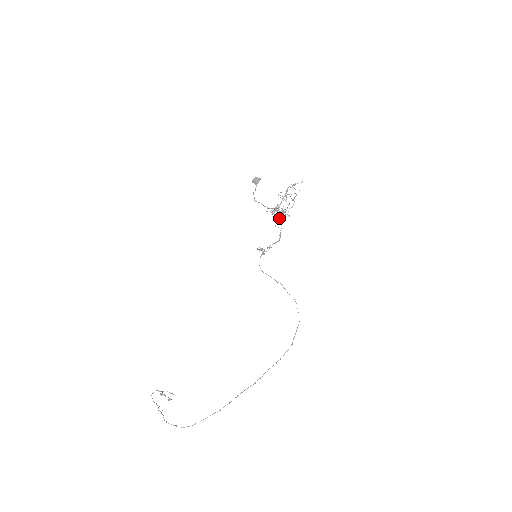
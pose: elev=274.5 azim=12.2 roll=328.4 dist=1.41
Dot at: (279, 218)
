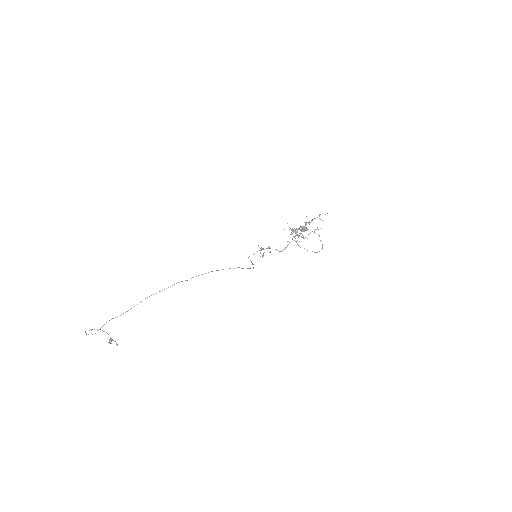
Dot at: (294, 237)
